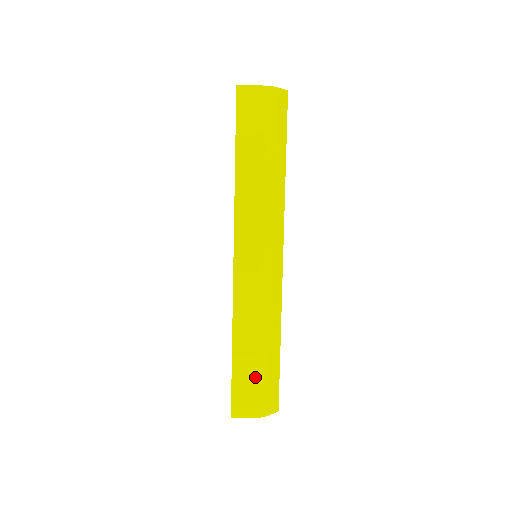
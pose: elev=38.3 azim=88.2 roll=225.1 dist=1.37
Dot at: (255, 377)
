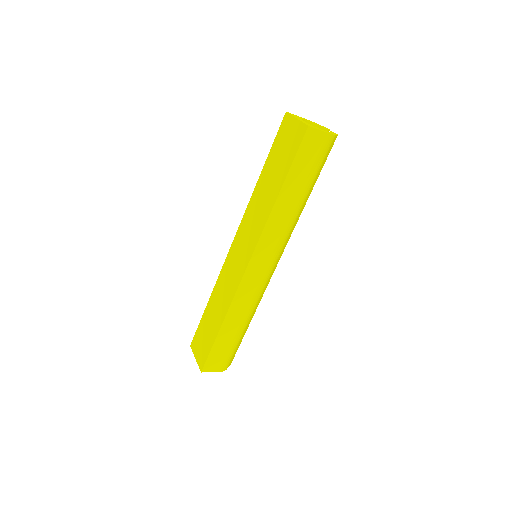
Dot at: (229, 347)
